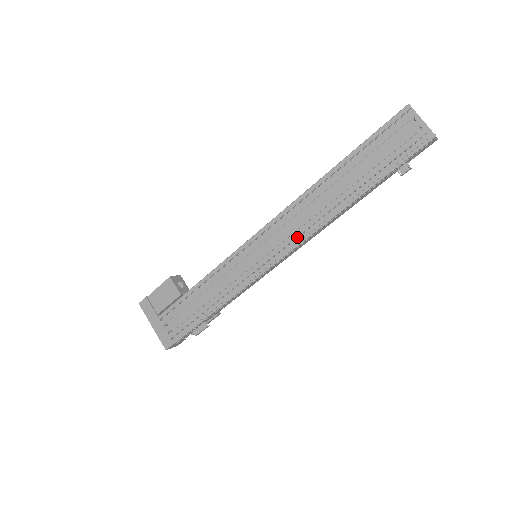
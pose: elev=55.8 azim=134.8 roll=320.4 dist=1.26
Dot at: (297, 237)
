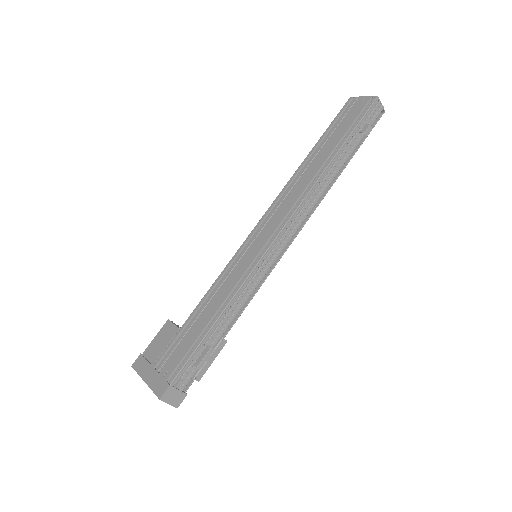
Dot at: (290, 213)
